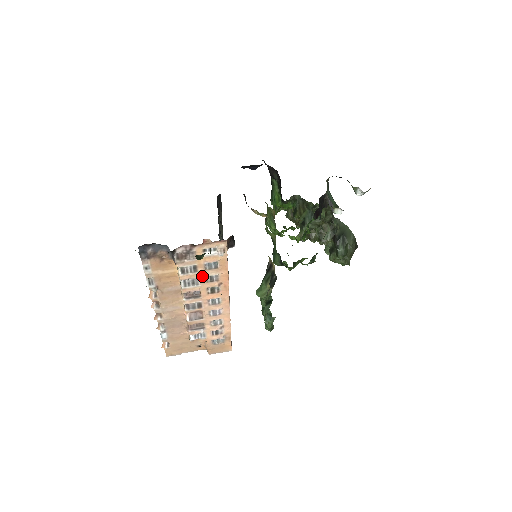
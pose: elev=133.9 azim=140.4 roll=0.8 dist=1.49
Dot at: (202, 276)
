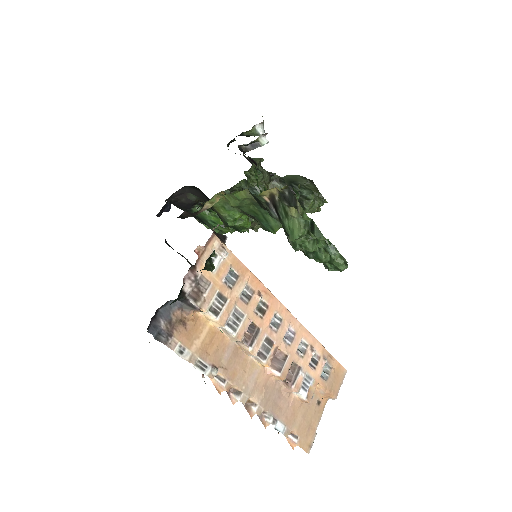
Dot at: (236, 301)
